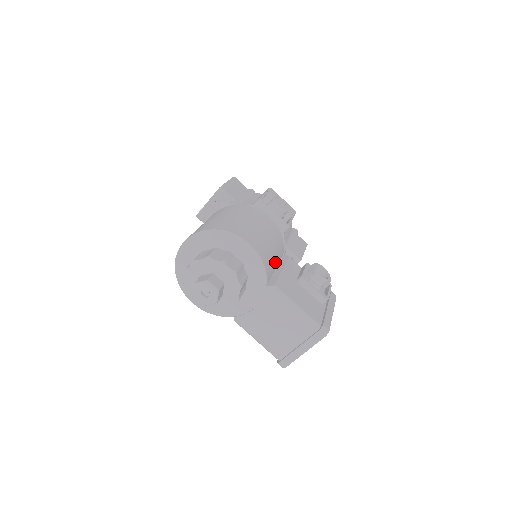
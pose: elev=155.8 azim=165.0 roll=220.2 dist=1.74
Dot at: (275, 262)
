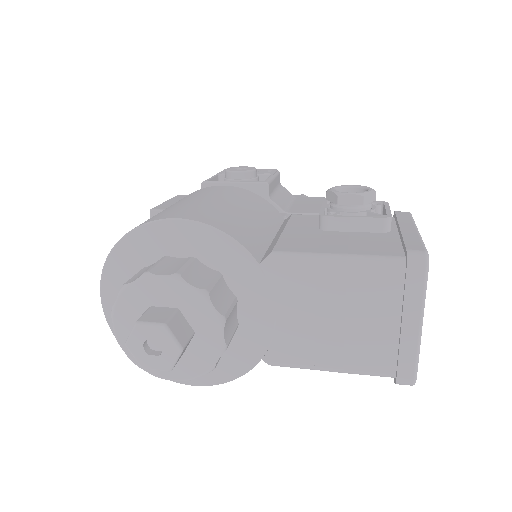
Dot at: (263, 228)
